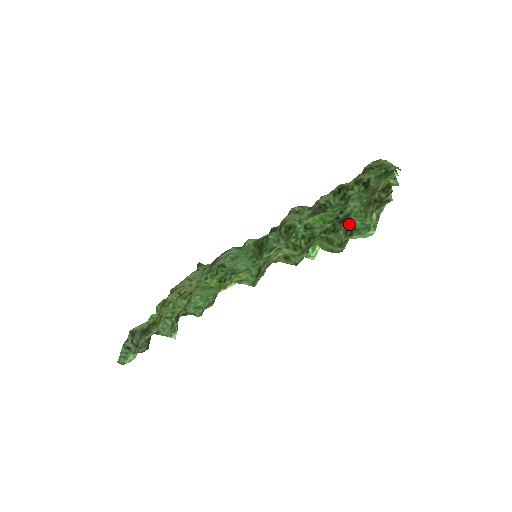
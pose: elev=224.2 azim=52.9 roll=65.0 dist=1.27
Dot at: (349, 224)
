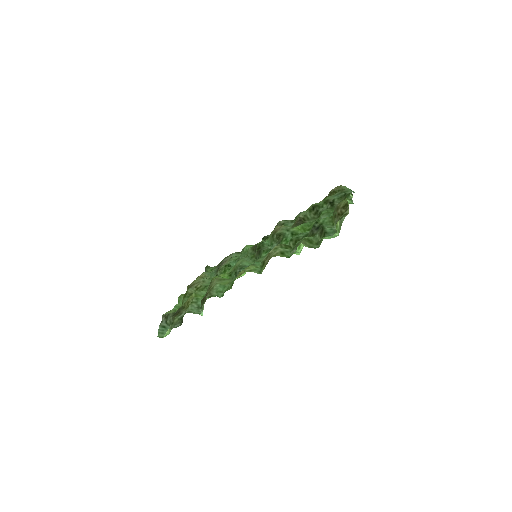
Dot at: (322, 230)
